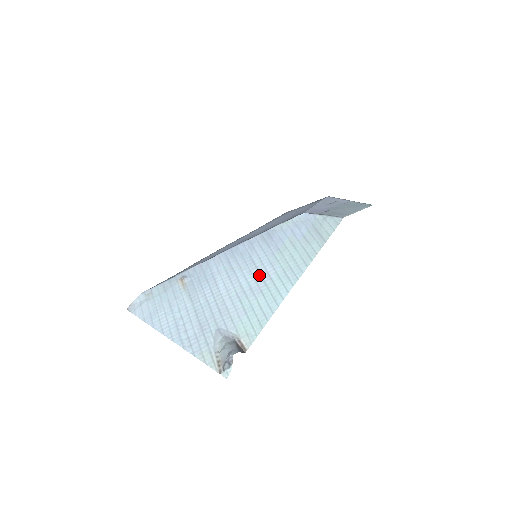
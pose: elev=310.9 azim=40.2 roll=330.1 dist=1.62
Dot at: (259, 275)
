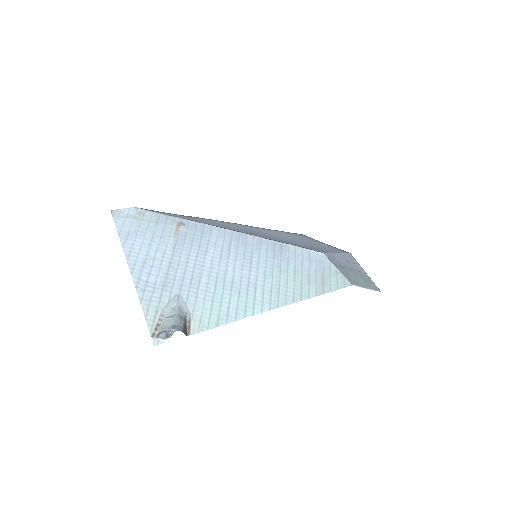
Dot at: (248, 276)
